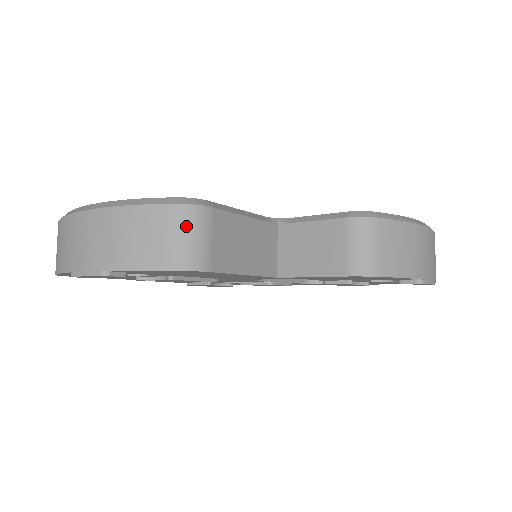
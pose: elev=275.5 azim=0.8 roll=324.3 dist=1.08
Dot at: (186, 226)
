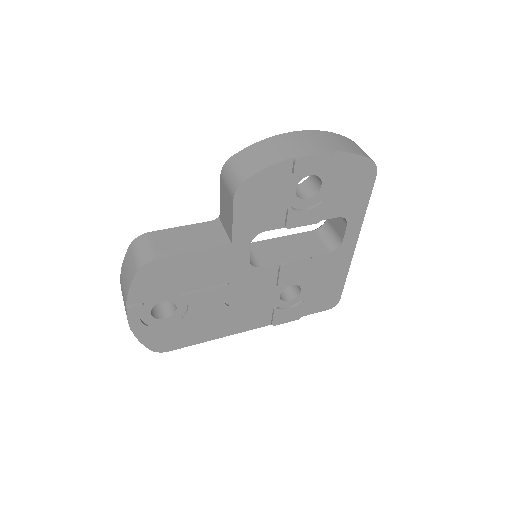
Dot at: (136, 249)
